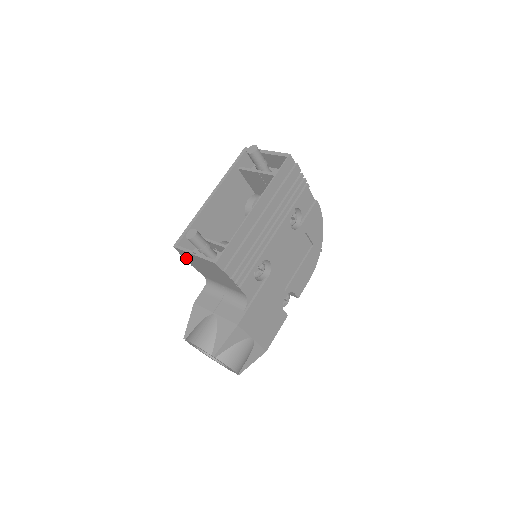
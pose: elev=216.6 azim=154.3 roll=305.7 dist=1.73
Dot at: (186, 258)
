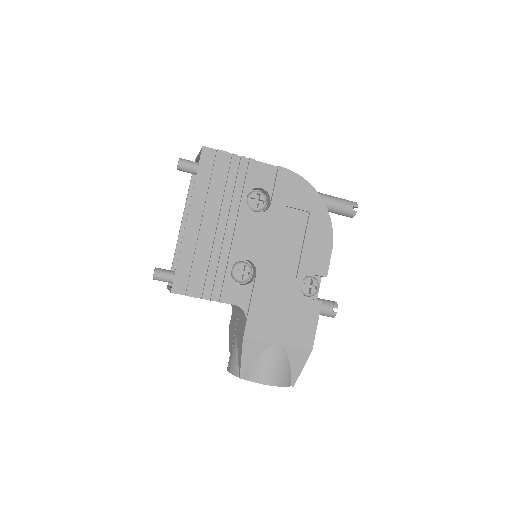
Dot at: occluded
